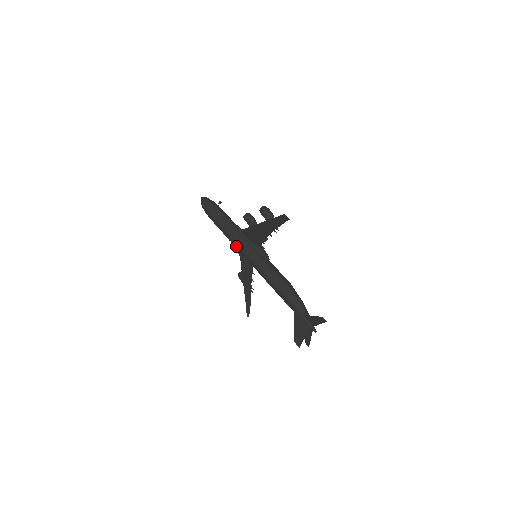
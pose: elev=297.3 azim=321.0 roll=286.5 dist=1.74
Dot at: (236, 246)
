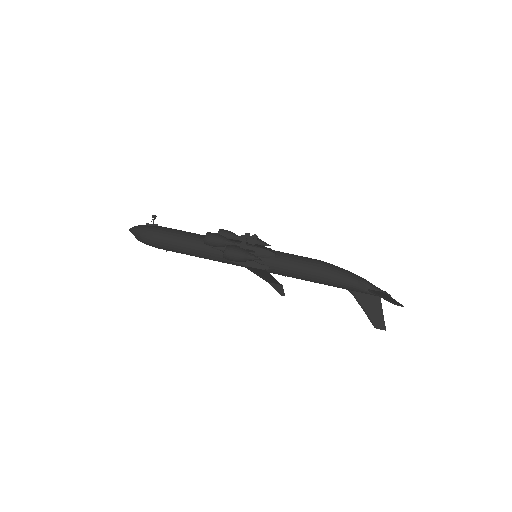
Dot at: occluded
